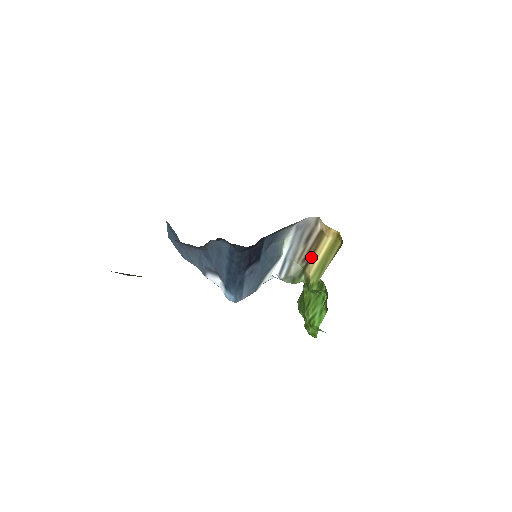
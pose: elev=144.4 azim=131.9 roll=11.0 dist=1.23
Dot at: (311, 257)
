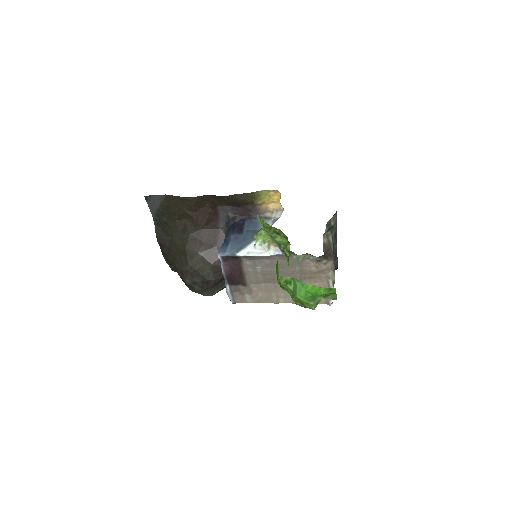
Dot at: occluded
